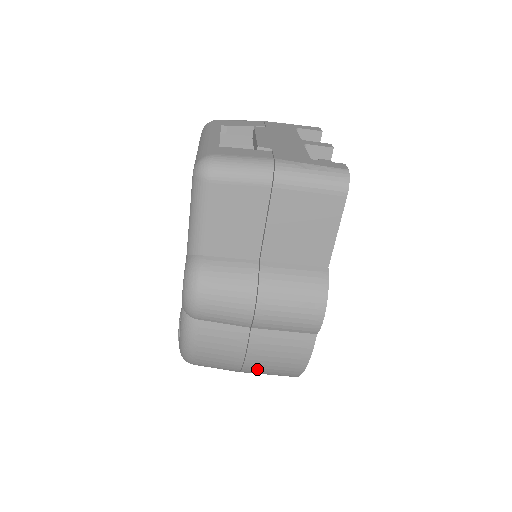
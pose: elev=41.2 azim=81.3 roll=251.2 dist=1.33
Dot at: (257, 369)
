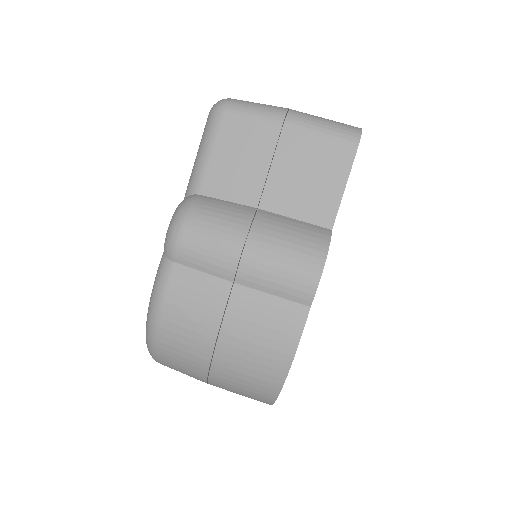
Dot at: (232, 359)
